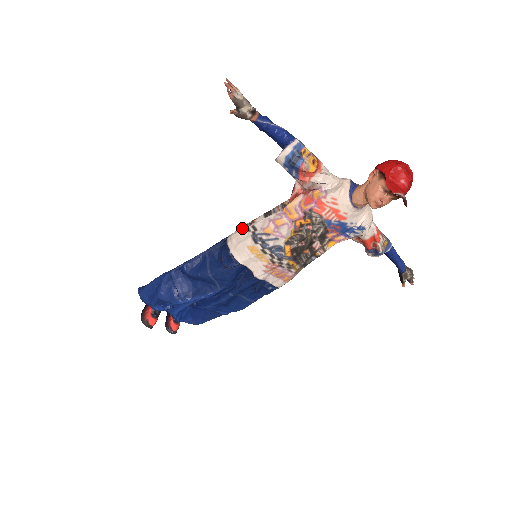
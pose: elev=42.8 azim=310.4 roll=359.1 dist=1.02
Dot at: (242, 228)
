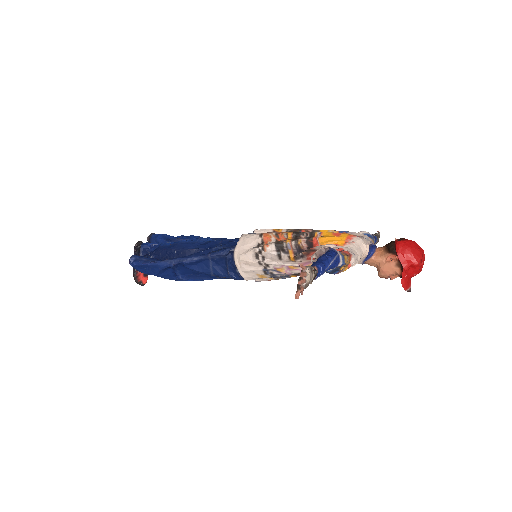
Dot at: (253, 258)
